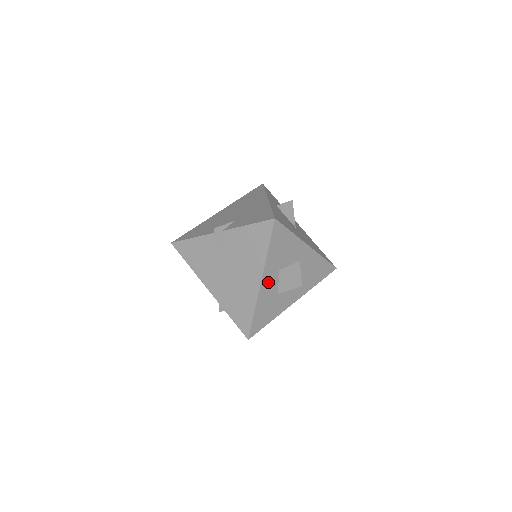
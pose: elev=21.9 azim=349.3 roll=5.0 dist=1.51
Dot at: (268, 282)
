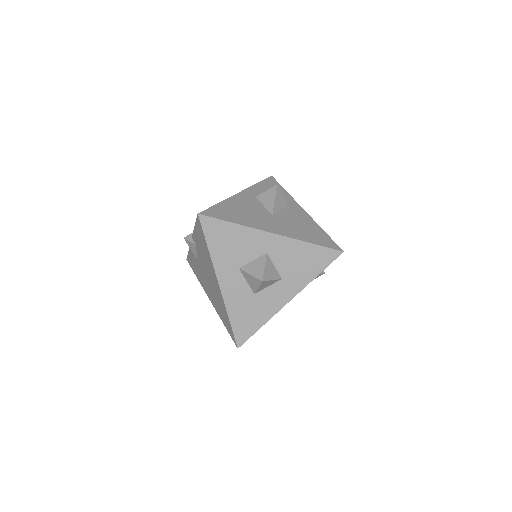
Dot at: (230, 283)
